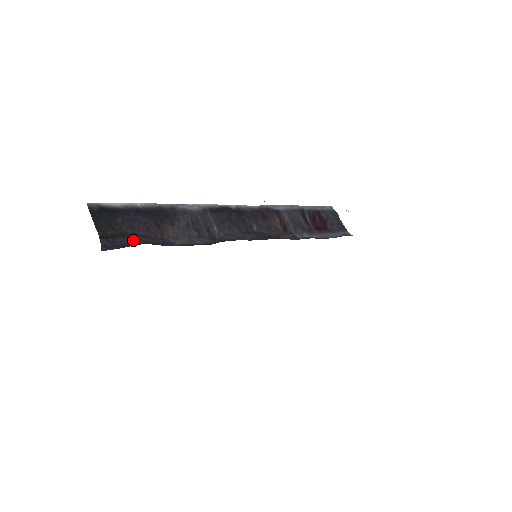
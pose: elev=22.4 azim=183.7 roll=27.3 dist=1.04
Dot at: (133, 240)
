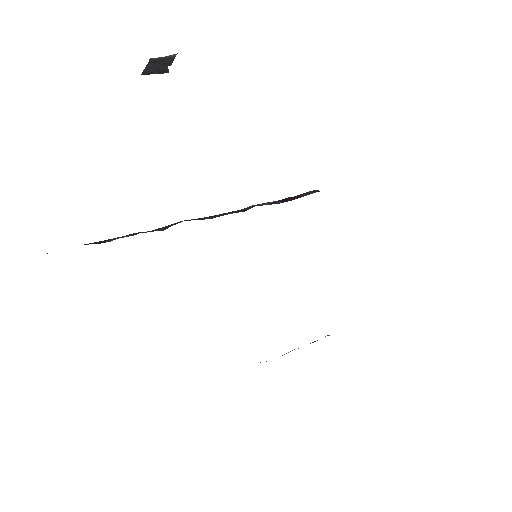
Dot at: occluded
